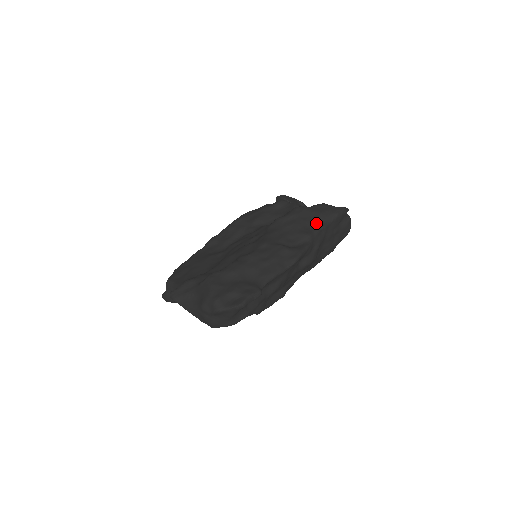
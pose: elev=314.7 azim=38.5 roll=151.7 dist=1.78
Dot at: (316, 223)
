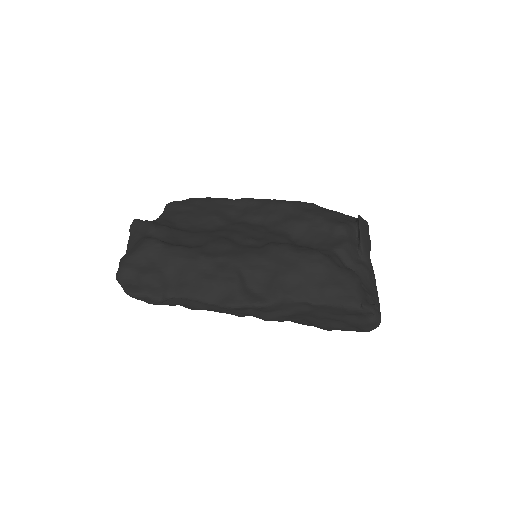
Dot at: (309, 291)
